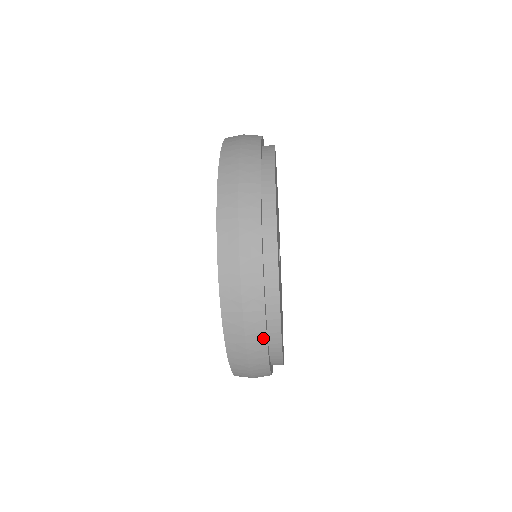
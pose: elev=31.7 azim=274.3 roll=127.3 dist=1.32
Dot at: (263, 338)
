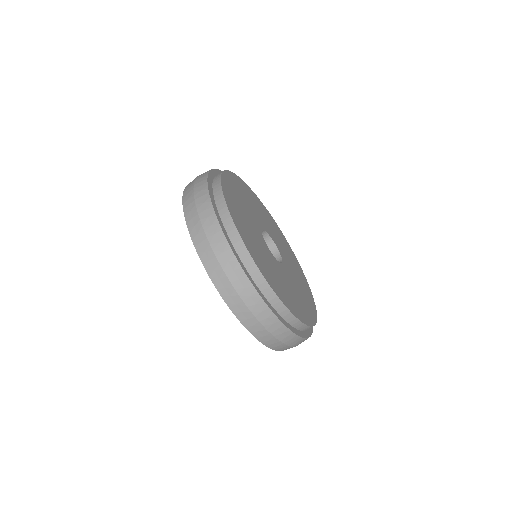
Dot at: (212, 212)
